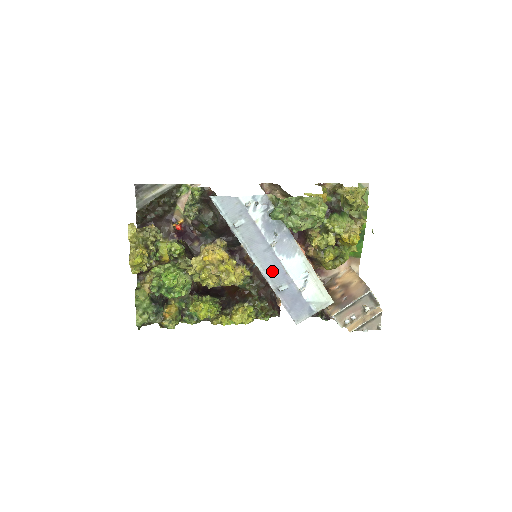
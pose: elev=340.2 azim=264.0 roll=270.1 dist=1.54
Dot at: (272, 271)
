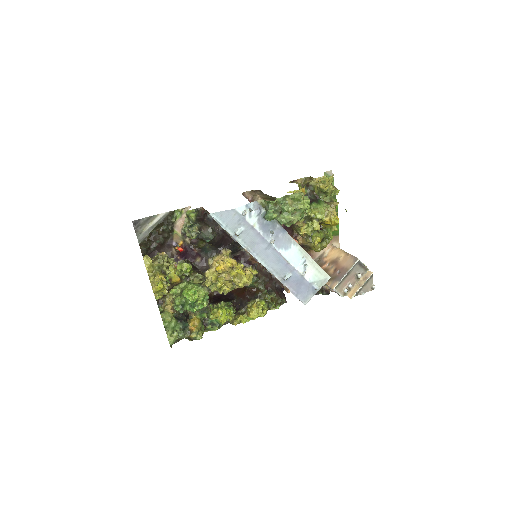
Dot at: (275, 265)
